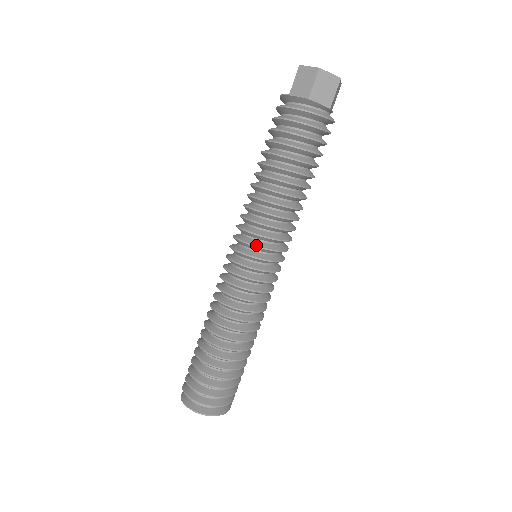
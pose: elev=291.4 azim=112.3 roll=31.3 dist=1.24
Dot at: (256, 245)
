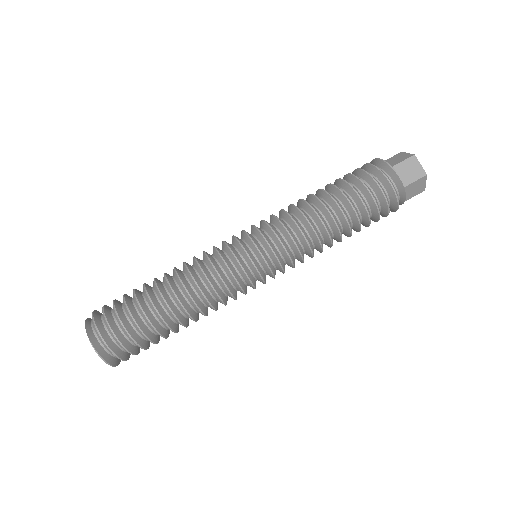
Dot at: (279, 258)
